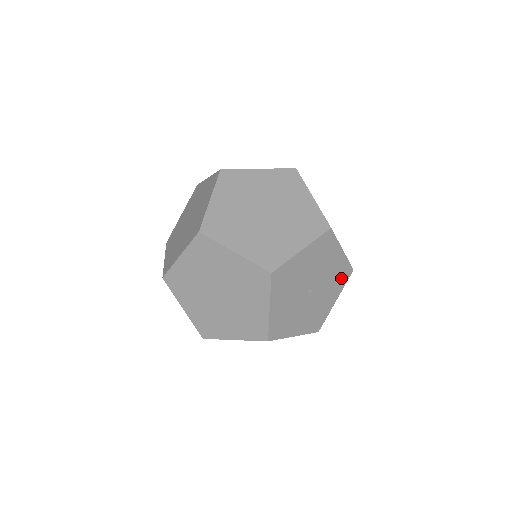
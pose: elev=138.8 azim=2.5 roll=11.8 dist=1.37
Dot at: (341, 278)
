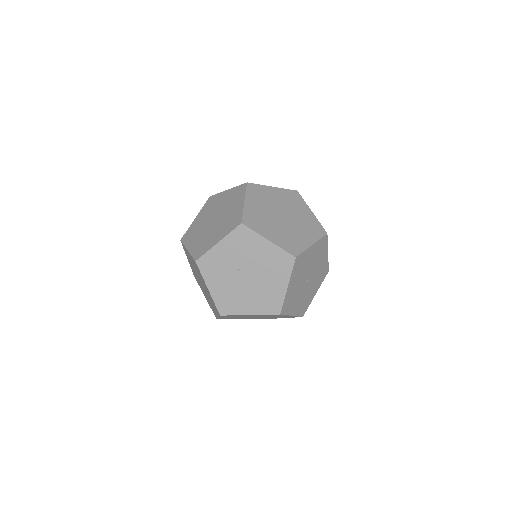
Dot at: (322, 275)
